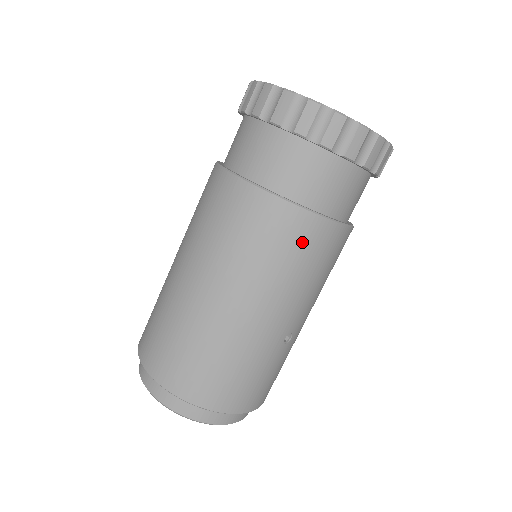
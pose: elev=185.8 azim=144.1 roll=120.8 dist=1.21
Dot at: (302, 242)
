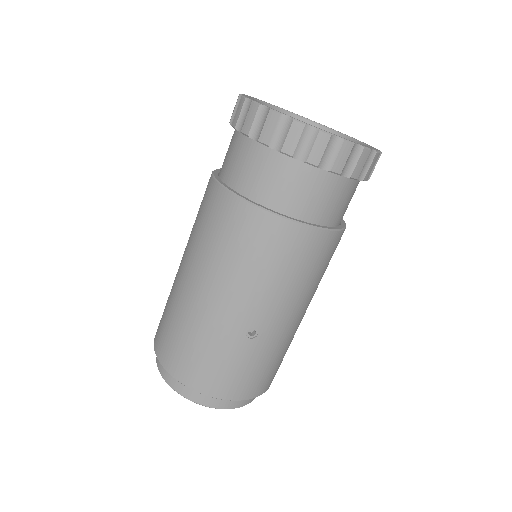
Dot at: (248, 234)
